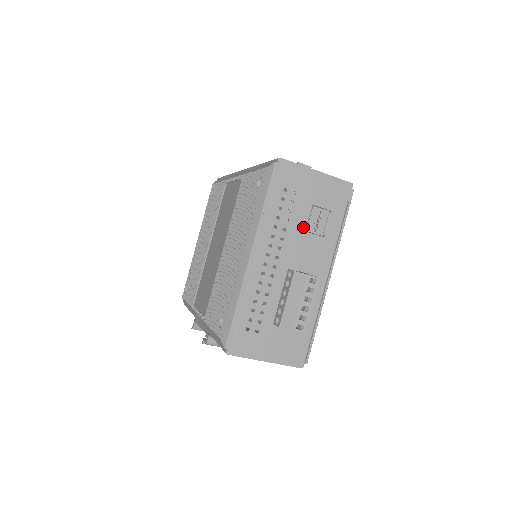
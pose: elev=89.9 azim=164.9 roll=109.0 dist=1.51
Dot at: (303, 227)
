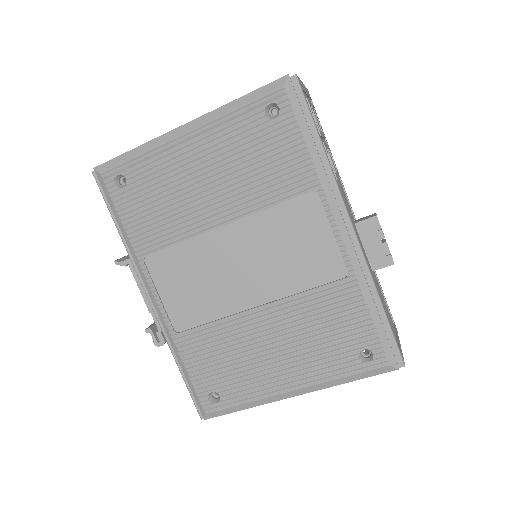
Dot at: occluded
